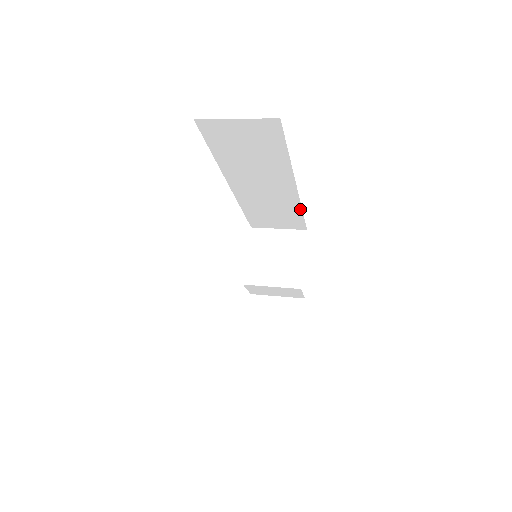
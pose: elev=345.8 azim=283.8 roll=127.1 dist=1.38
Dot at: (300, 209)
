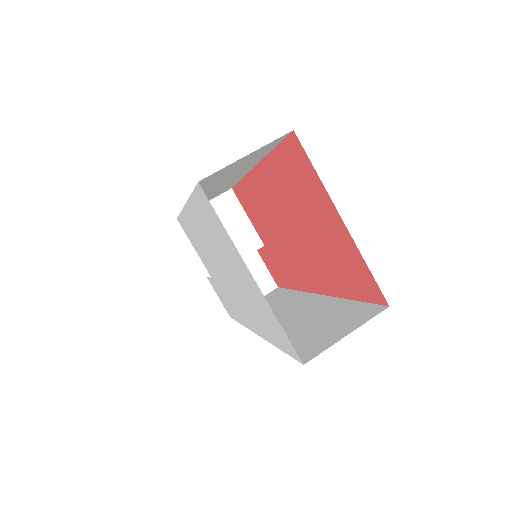
Dot at: (240, 179)
